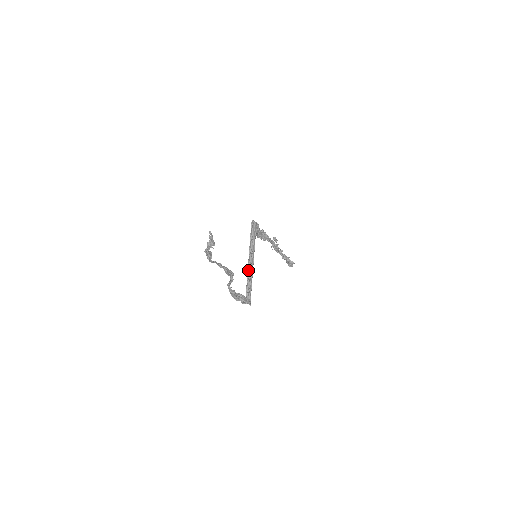
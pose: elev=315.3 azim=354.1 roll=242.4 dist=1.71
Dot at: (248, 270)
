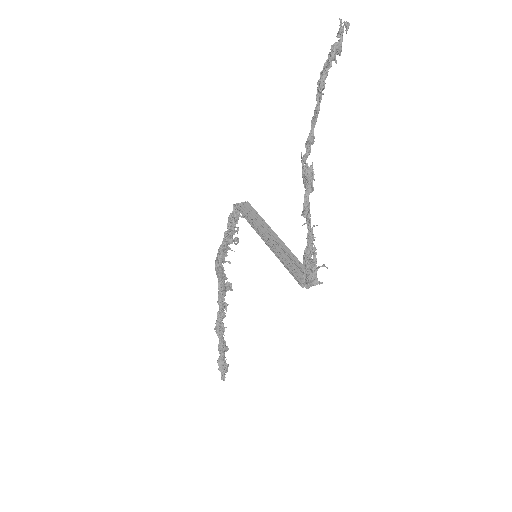
Dot at: (275, 251)
